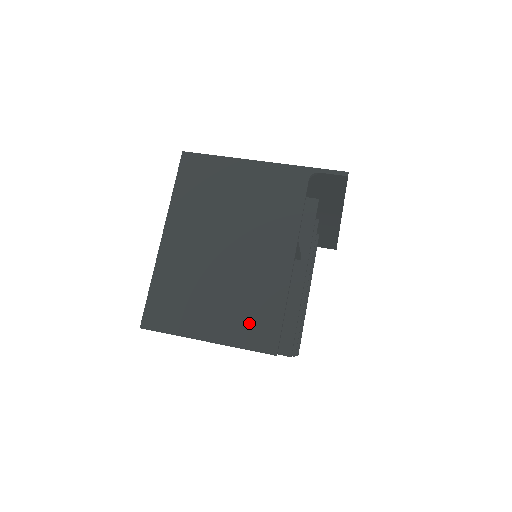
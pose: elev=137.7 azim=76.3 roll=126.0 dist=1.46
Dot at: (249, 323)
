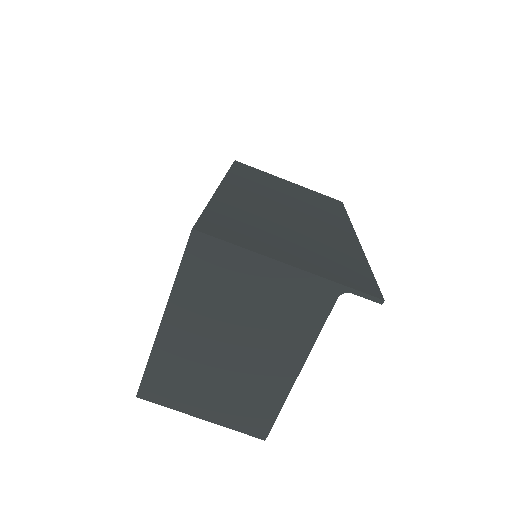
Dot at: (244, 413)
